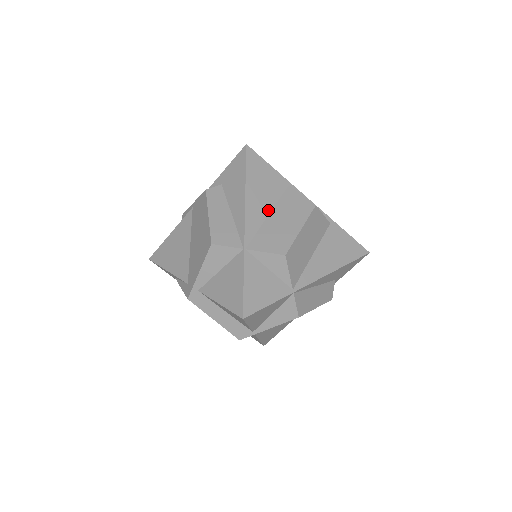
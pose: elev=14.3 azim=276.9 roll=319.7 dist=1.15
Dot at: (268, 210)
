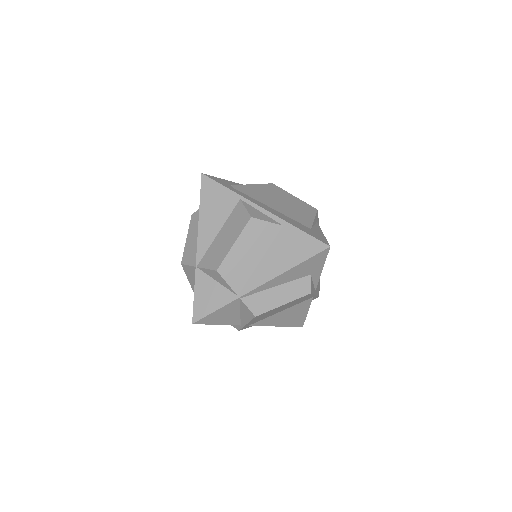
Dot at: (218, 228)
